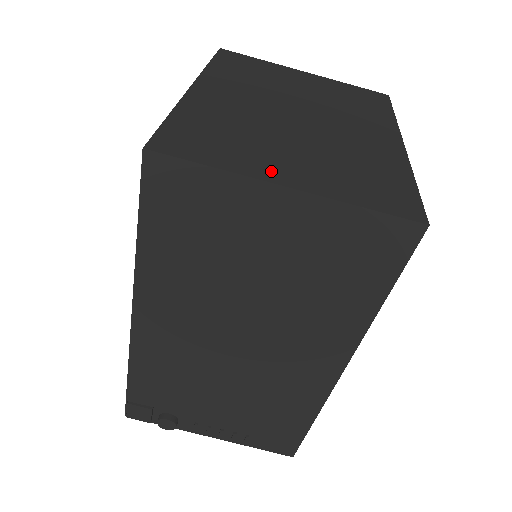
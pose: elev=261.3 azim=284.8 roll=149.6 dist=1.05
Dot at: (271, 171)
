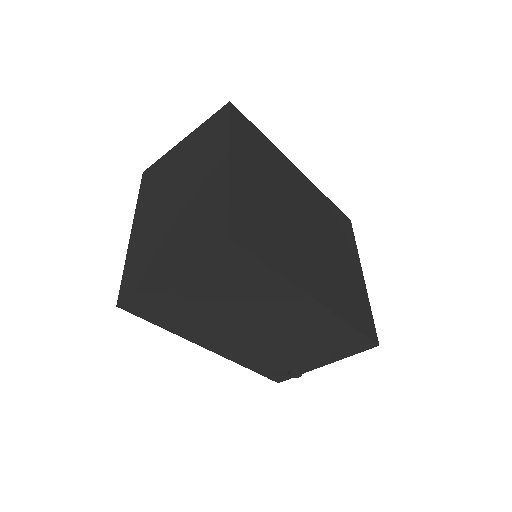
Dot at: (161, 269)
